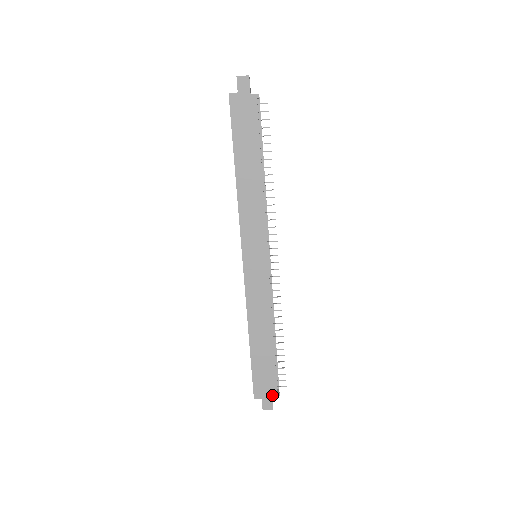
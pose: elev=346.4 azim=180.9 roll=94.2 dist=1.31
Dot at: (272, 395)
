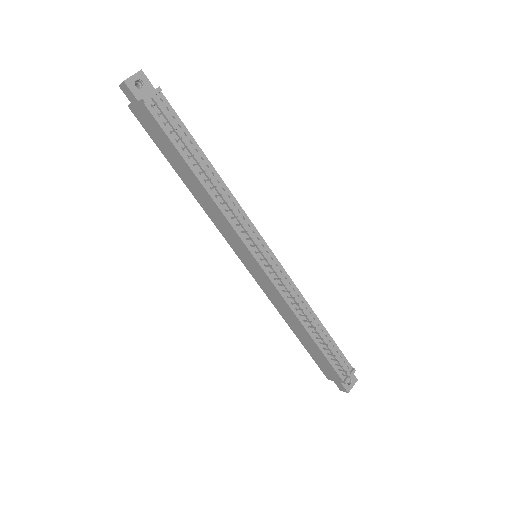
Dot at: (340, 381)
